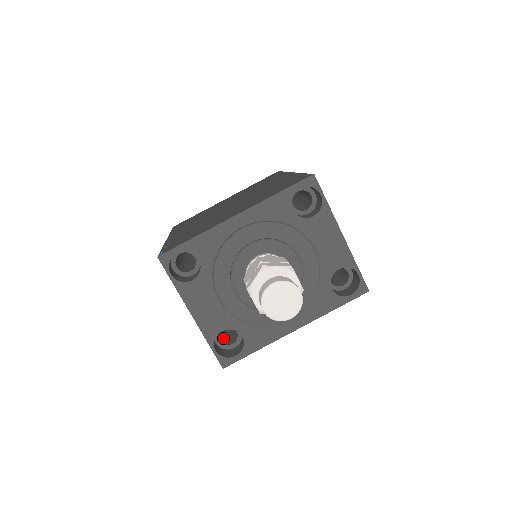
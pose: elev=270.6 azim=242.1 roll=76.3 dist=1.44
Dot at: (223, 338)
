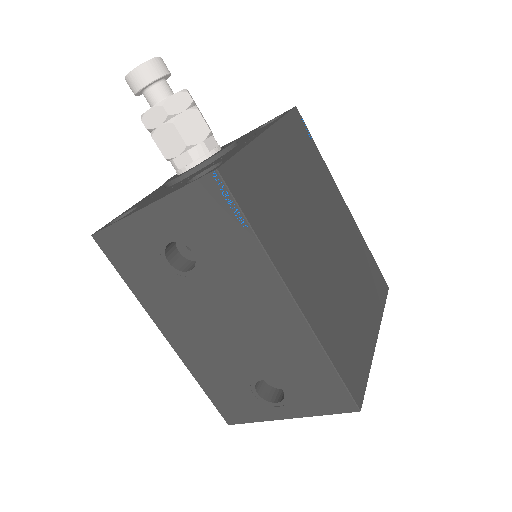
Dot at: occluded
